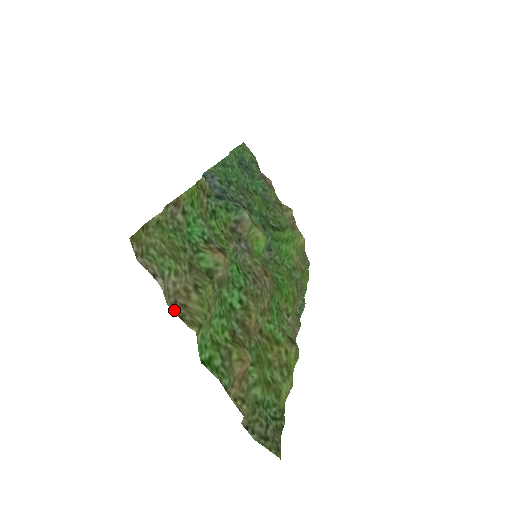
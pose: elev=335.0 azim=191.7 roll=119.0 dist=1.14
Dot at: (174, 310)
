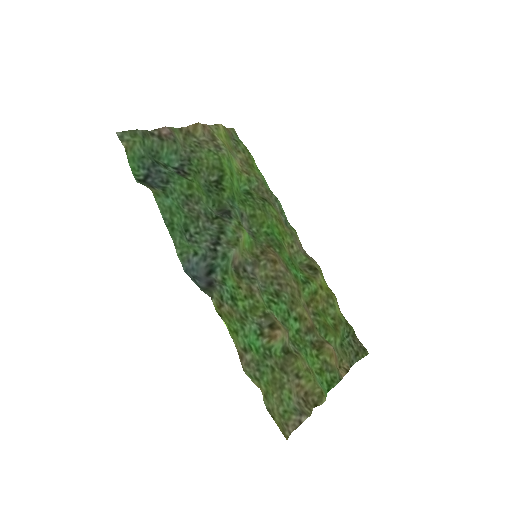
Dot at: (310, 407)
